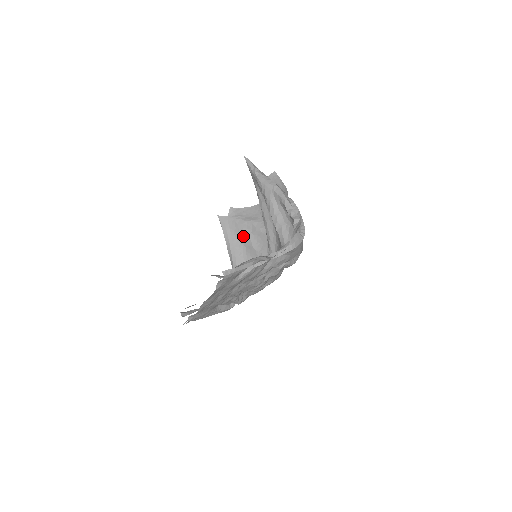
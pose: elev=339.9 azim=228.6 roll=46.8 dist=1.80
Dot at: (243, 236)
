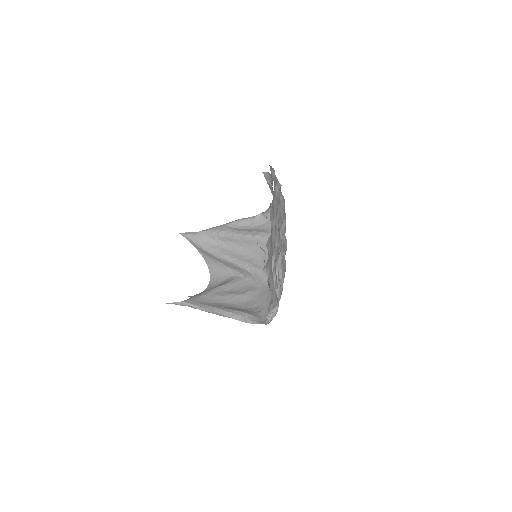
Dot at: (220, 297)
